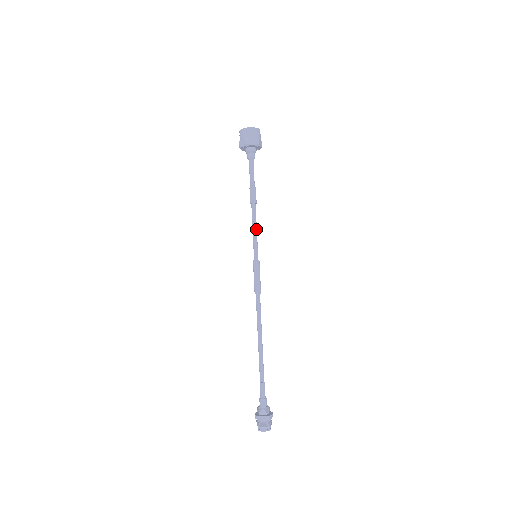
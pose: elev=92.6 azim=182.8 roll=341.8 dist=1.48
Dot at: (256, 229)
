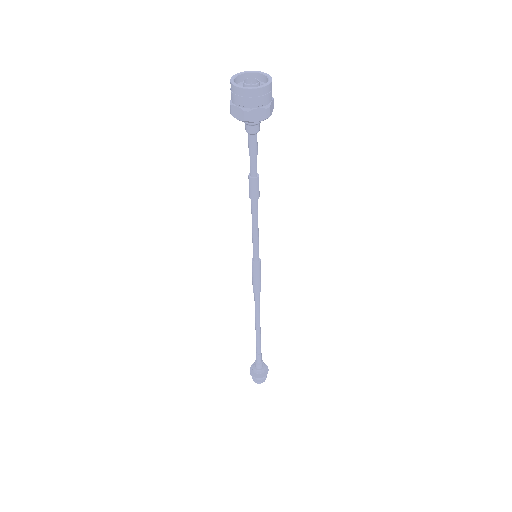
Dot at: (255, 229)
